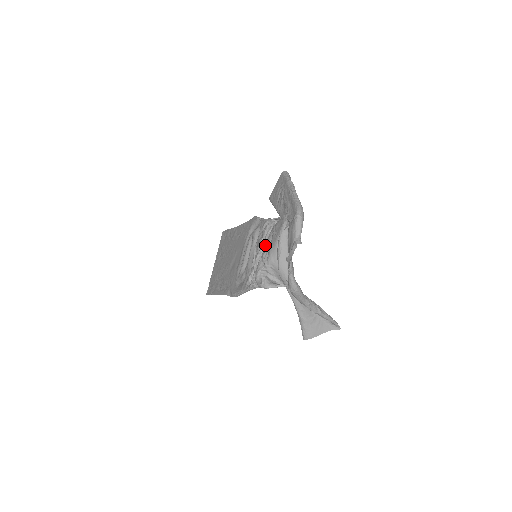
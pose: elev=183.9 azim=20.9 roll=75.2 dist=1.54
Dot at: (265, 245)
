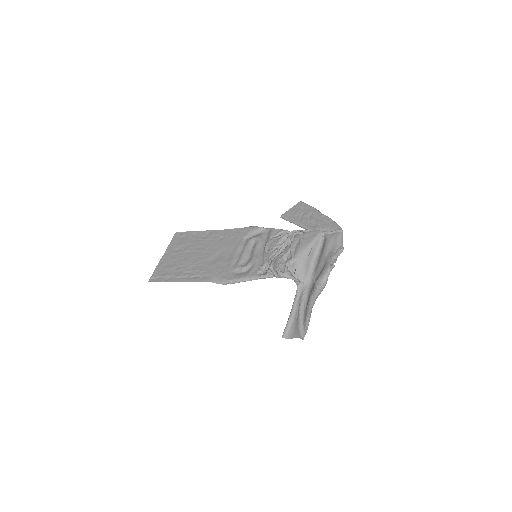
Dot at: (282, 247)
